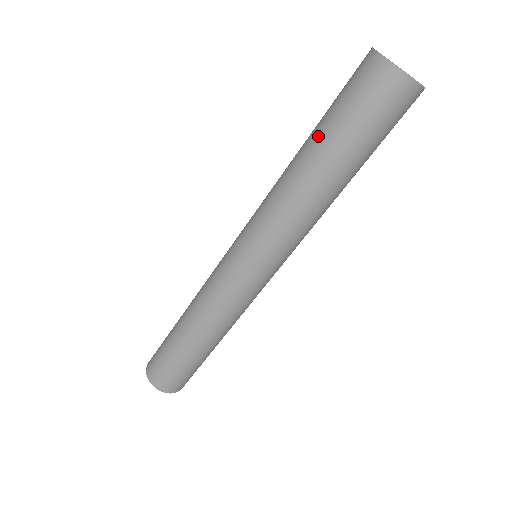
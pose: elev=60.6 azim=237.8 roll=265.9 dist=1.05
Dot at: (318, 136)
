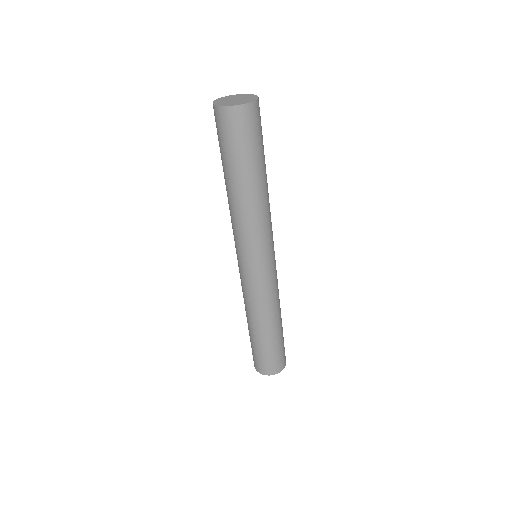
Dot at: (223, 168)
